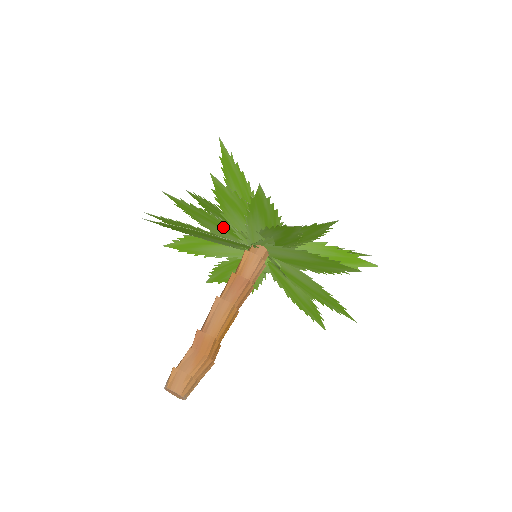
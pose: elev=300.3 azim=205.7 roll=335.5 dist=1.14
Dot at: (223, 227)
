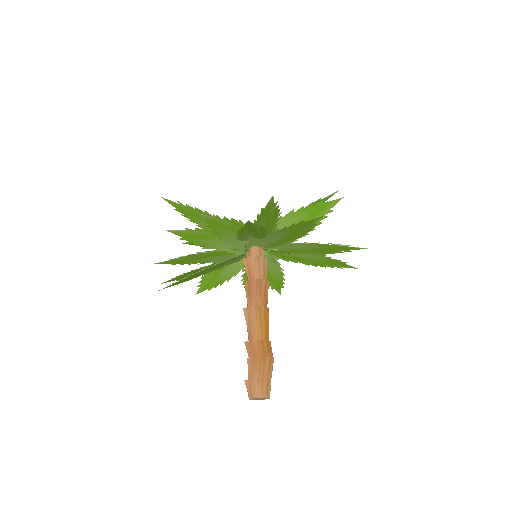
Dot at: (215, 255)
